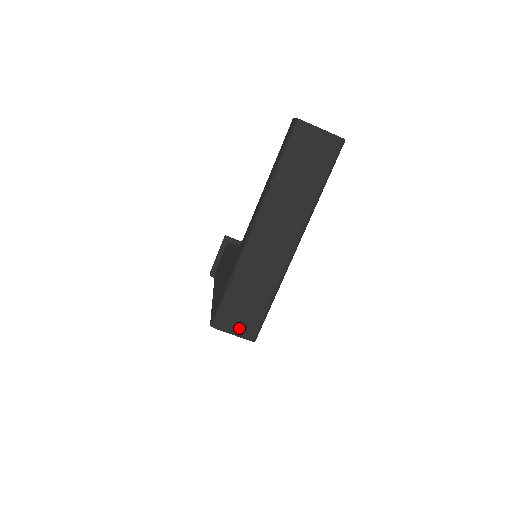
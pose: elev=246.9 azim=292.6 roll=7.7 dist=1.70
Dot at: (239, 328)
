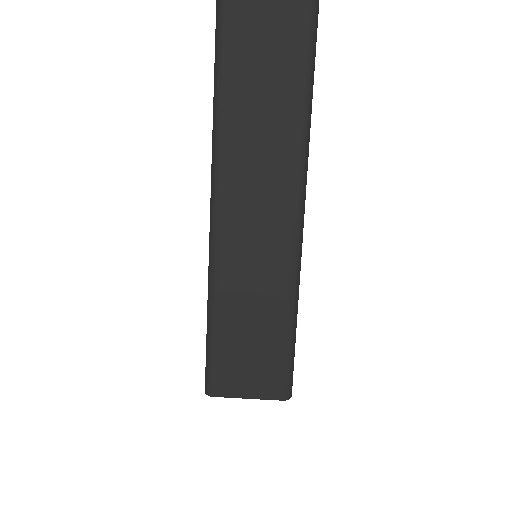
Dot at: (254, 384)
